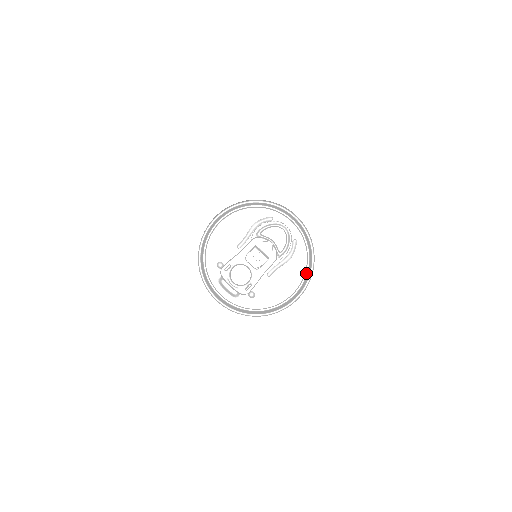
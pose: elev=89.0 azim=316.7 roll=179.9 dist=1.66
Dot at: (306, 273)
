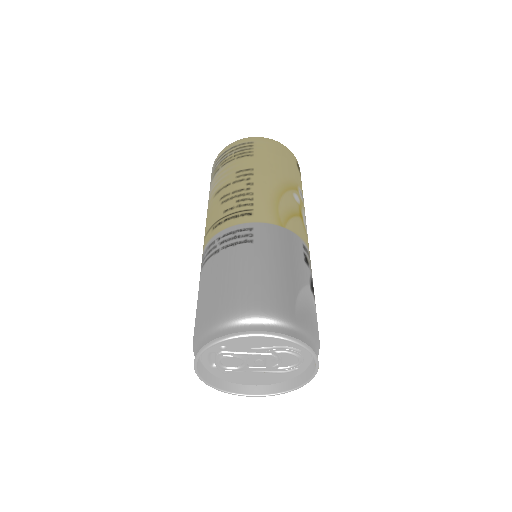
Dot at: occluded
